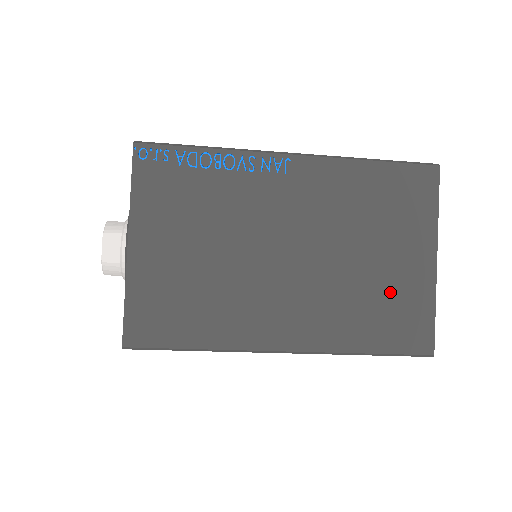
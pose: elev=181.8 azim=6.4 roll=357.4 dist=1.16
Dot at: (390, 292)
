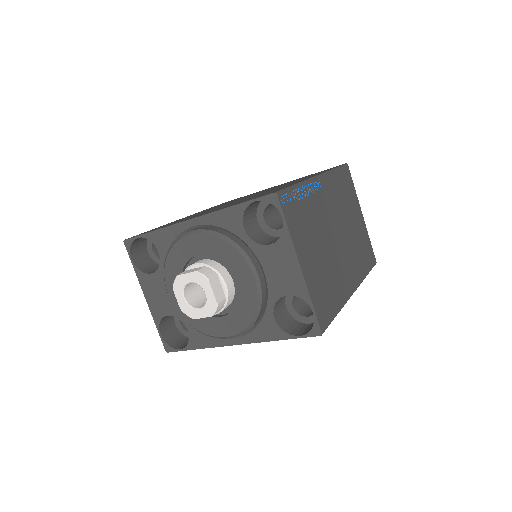
Dot at: (361, 239)
